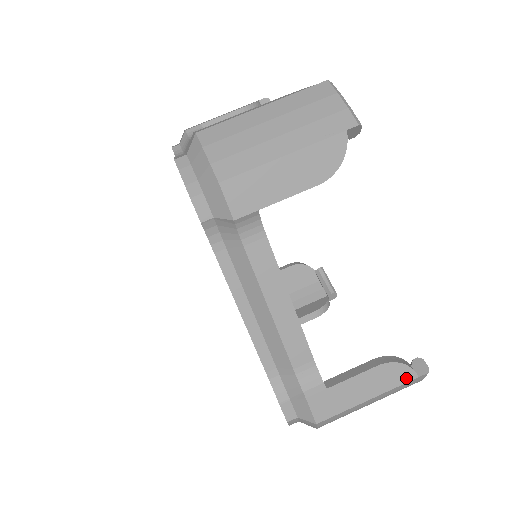
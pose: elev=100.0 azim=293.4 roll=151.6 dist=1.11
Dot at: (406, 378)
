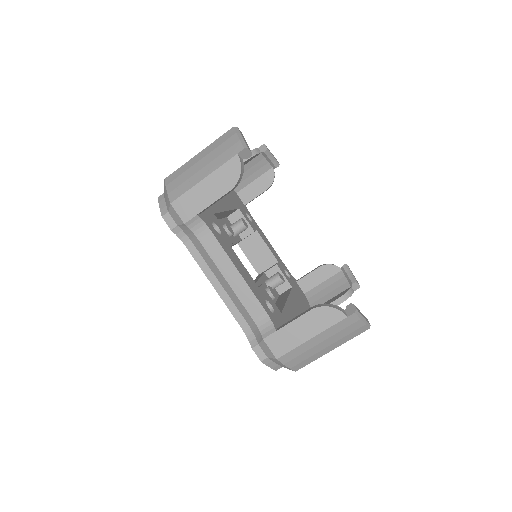
Dot at: (337, 318)
